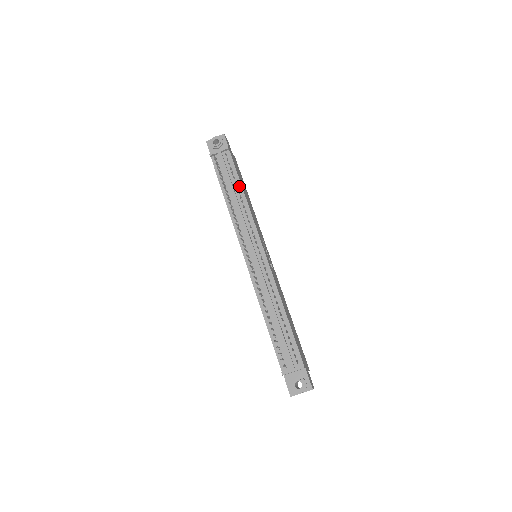
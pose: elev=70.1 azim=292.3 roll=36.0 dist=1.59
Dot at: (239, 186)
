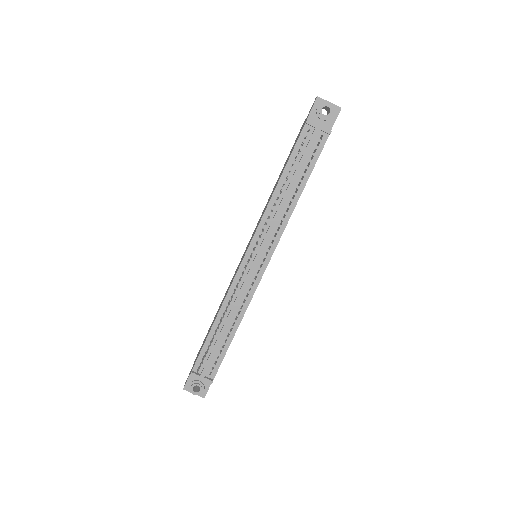
Dot at: (302, 185)
